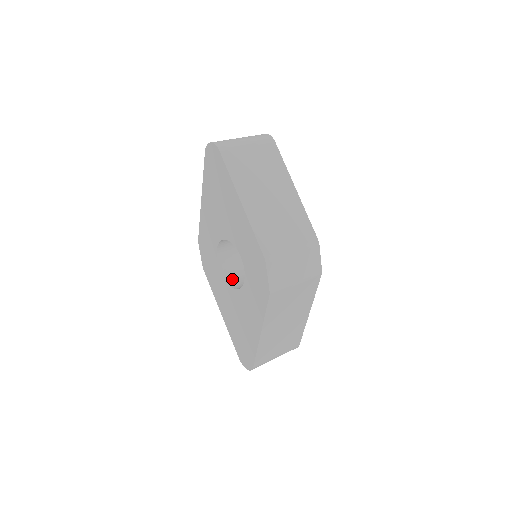
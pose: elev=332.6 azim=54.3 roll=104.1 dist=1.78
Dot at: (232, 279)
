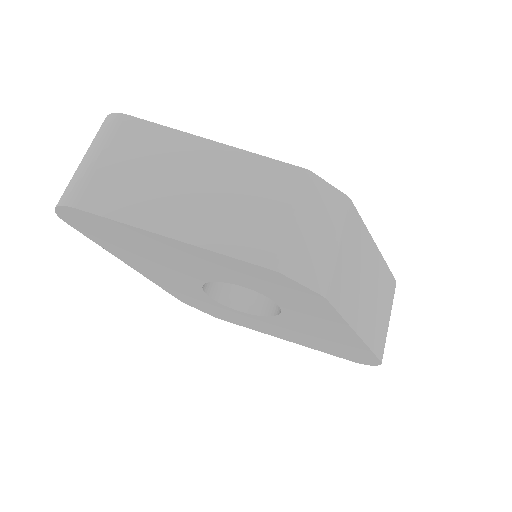
Dot at: (259, 305)
